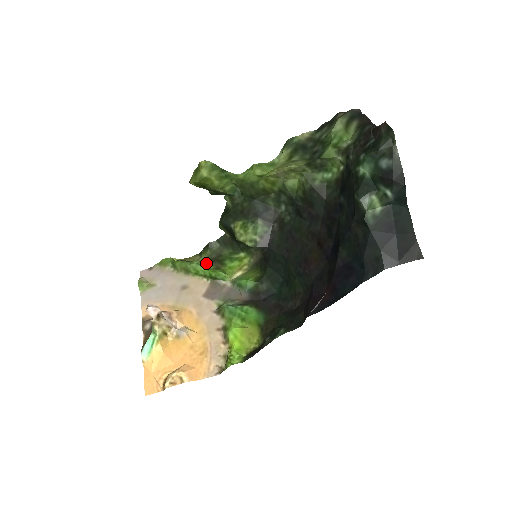
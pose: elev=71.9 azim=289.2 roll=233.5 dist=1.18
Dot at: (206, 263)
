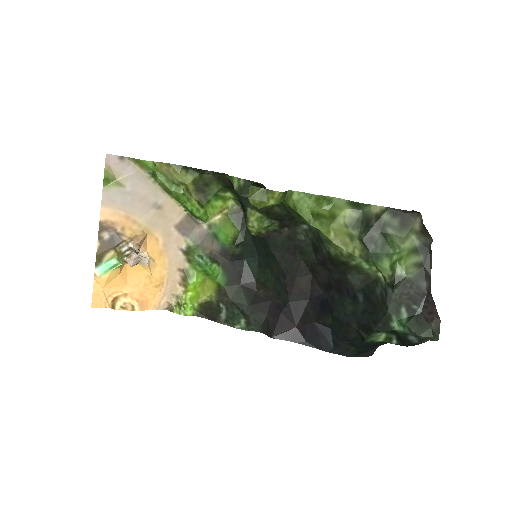
Dot at: (190, 189)
